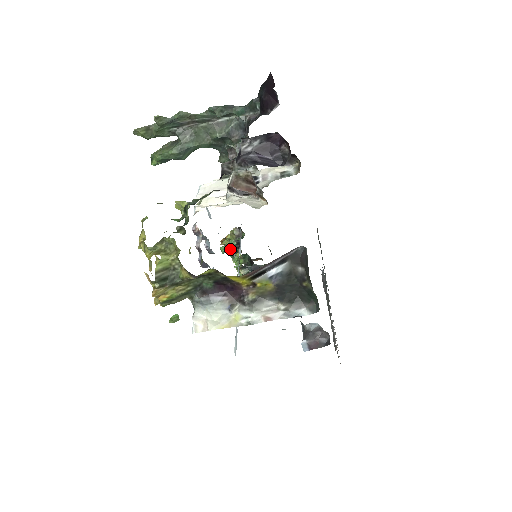
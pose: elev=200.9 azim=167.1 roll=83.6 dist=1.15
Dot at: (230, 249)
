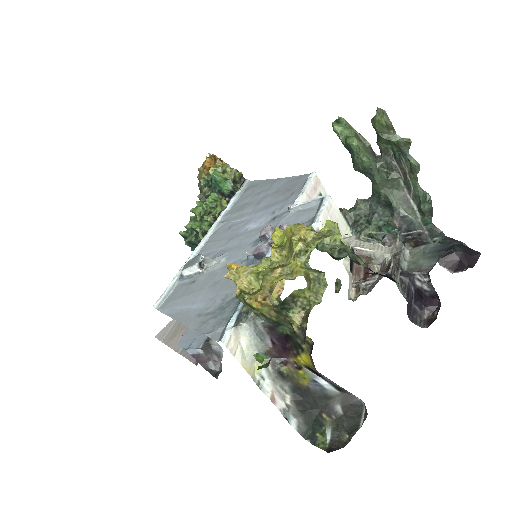
Dot at: (222, 186)
